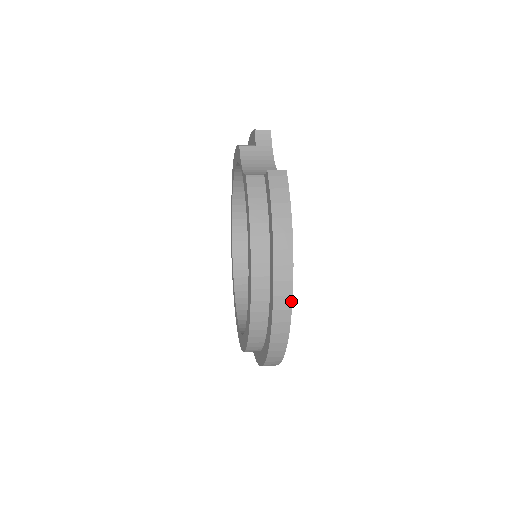
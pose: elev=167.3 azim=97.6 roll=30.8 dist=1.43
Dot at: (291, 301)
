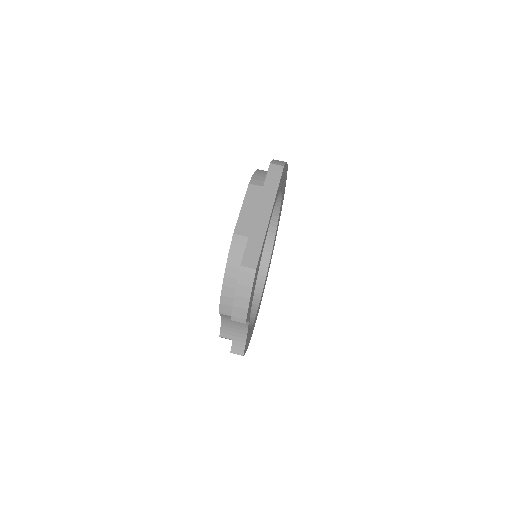
Dot at: occluded
